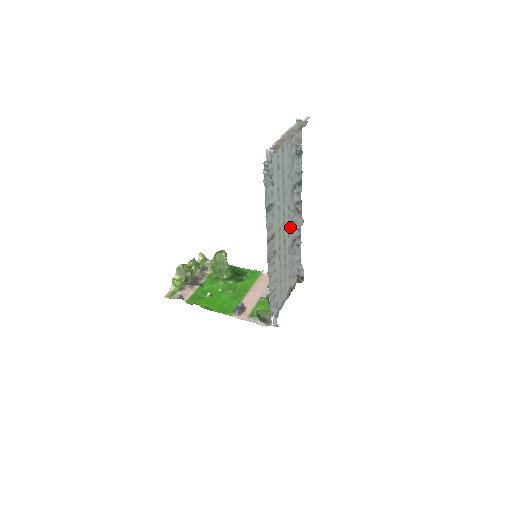
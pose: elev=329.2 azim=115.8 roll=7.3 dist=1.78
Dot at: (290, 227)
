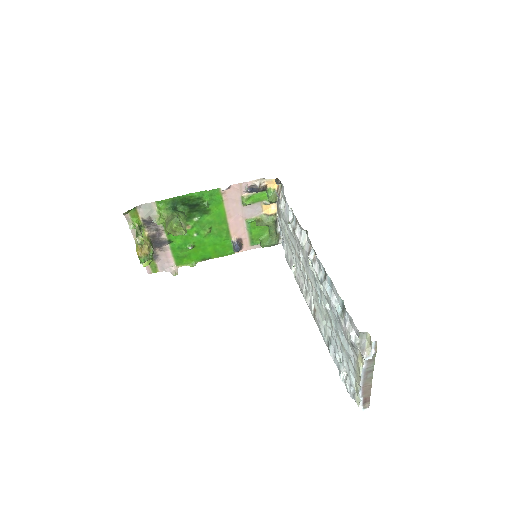
Dot at: (307, 265)
